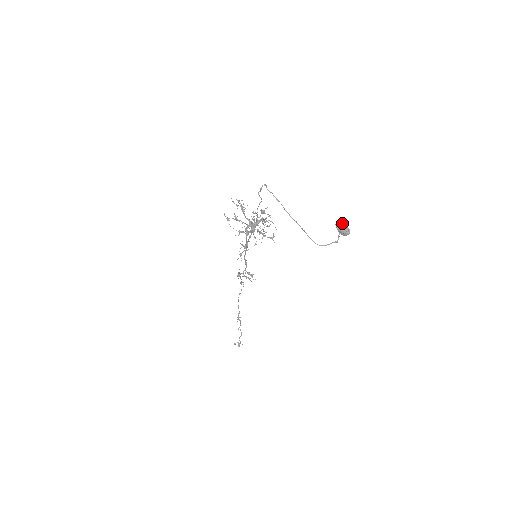
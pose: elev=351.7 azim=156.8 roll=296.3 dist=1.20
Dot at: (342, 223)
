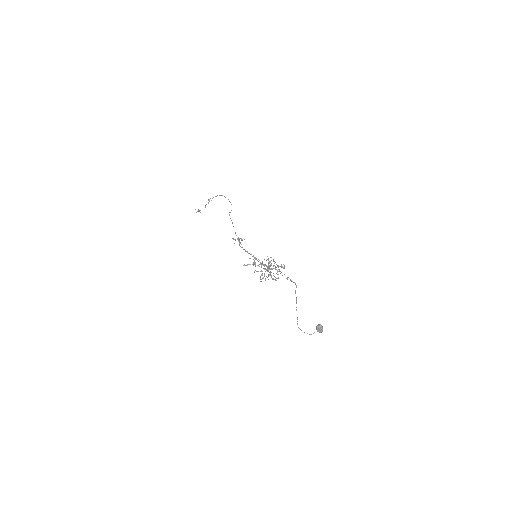
Dot at: (322, 329)
